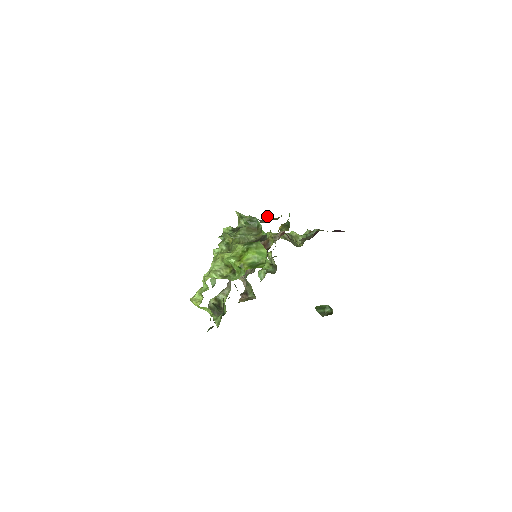
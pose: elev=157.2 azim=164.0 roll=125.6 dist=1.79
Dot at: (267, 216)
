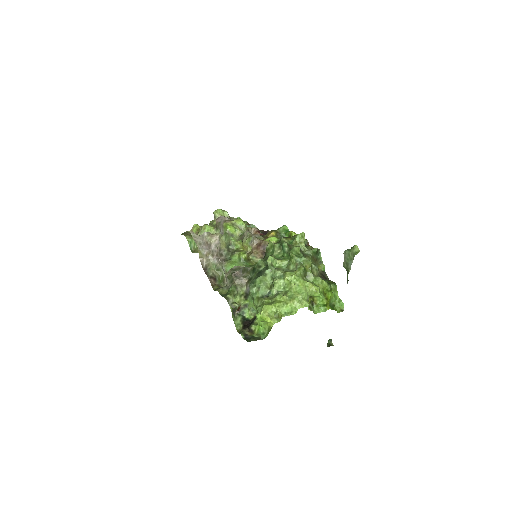
Dot at: (307, 241)
